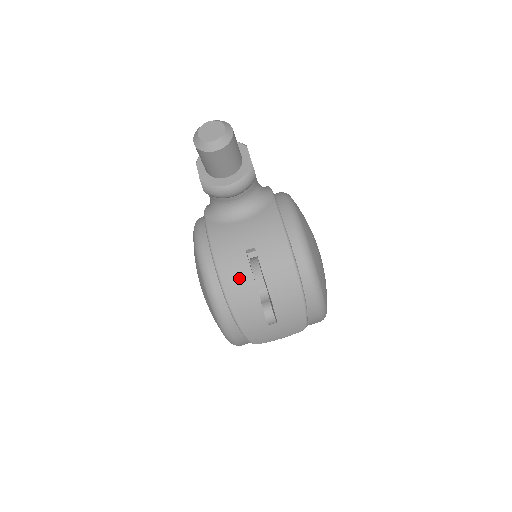
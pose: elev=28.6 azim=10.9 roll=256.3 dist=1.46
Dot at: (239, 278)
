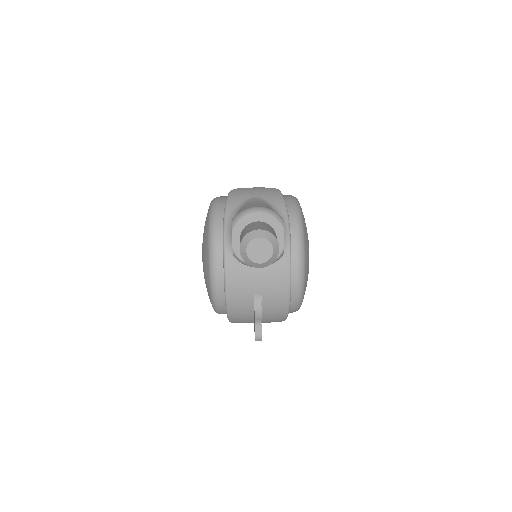
Dot at: (242, 309)
